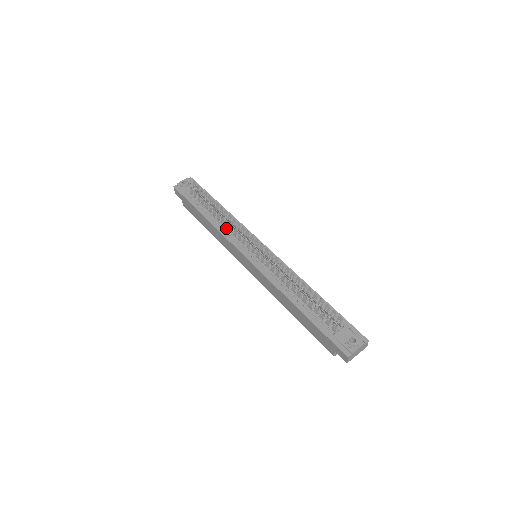
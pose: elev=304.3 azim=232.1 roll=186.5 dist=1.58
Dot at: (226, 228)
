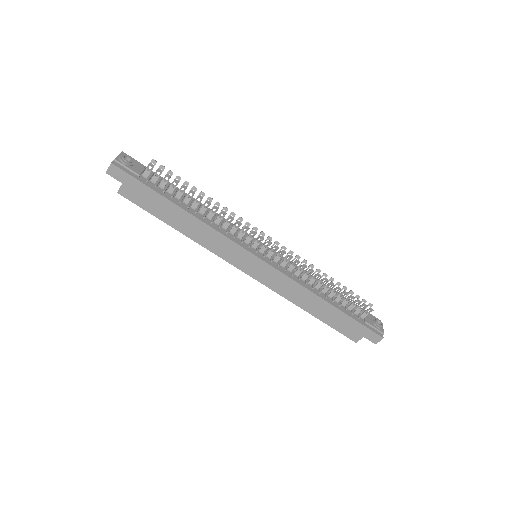
Dot at: (217, 224)
